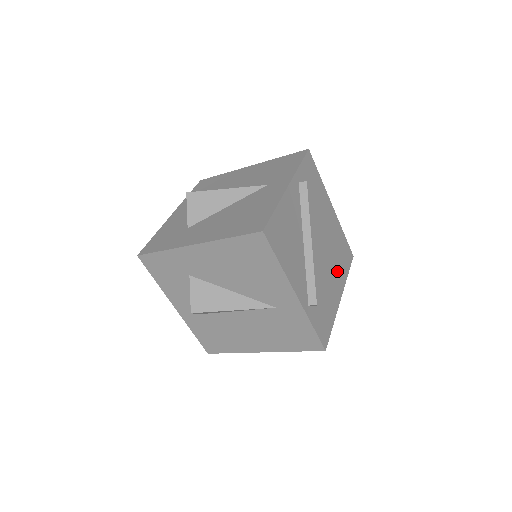
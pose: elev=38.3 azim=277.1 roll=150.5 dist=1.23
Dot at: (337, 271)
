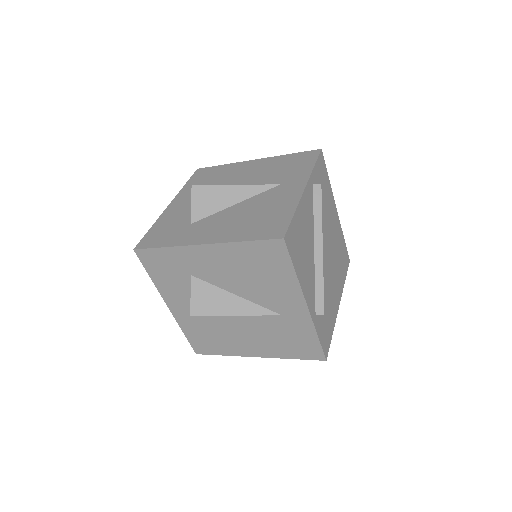
Dot at: (337, 277)
